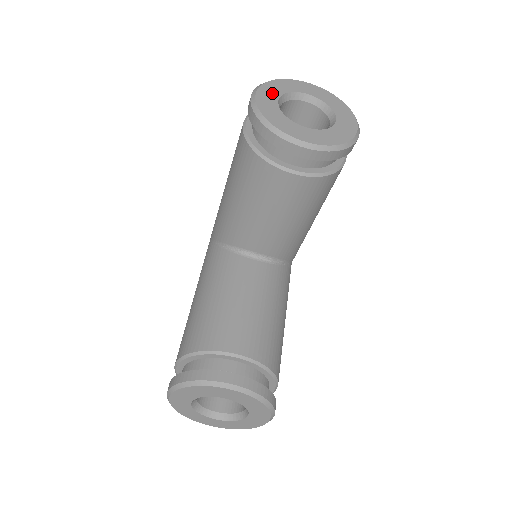
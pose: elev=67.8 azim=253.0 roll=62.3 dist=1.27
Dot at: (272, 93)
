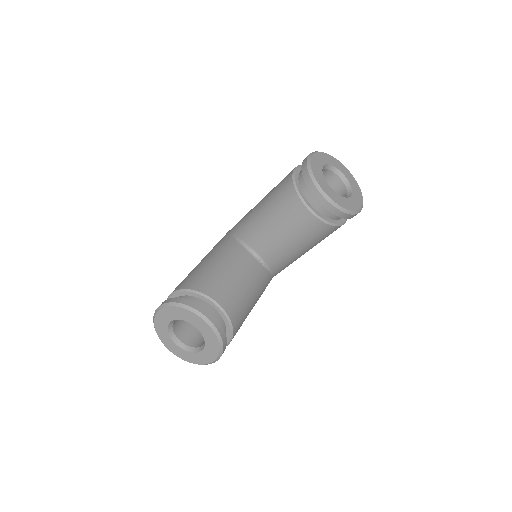
Dot at: (322, 160)
